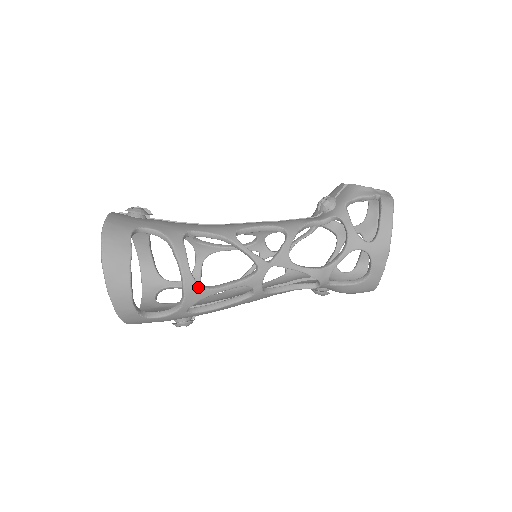
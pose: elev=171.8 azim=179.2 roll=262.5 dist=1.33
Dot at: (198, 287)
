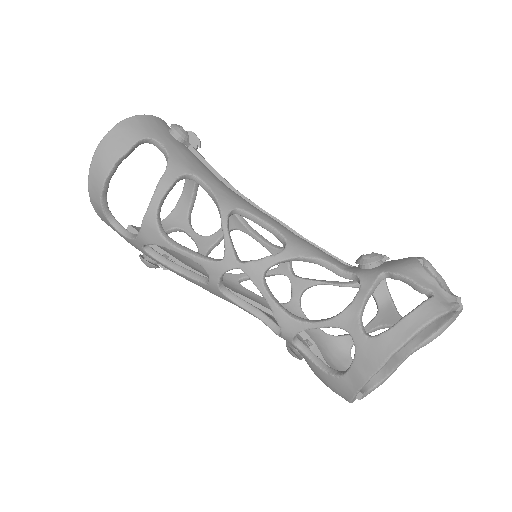
Dot at: (156, 228)
